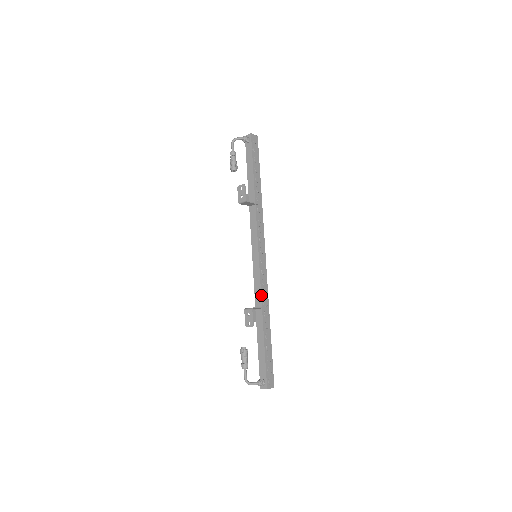
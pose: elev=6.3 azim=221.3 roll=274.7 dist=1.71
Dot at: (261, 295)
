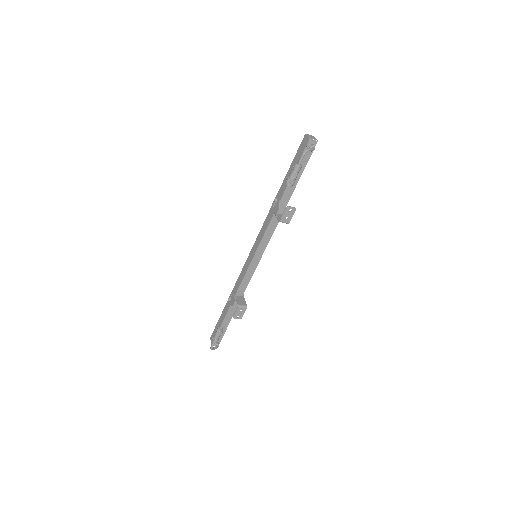
Dot at: occluded
